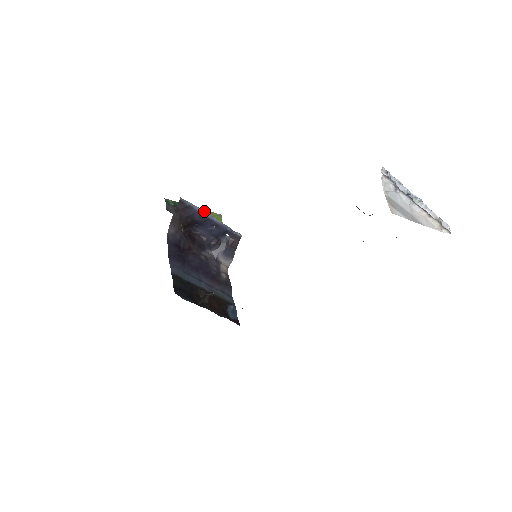
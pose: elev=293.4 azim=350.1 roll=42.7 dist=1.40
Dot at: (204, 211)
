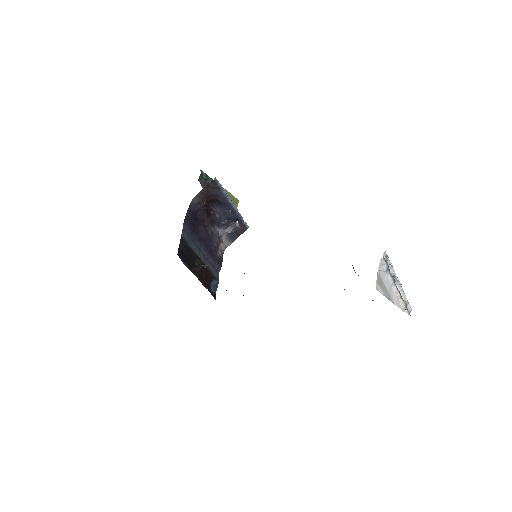
Dot at: (227, 192)
